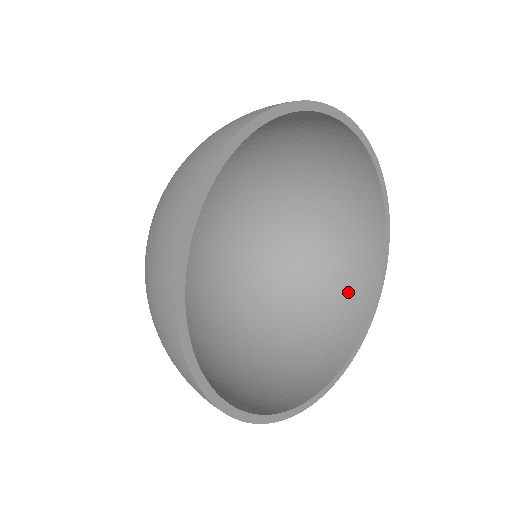
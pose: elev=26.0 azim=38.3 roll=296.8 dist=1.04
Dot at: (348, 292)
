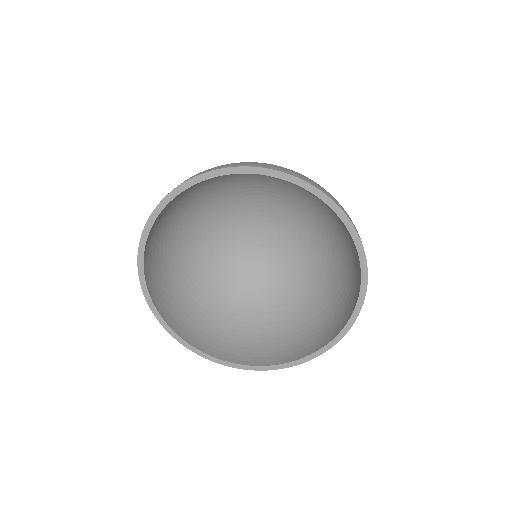
Dot at: (355, 262)
